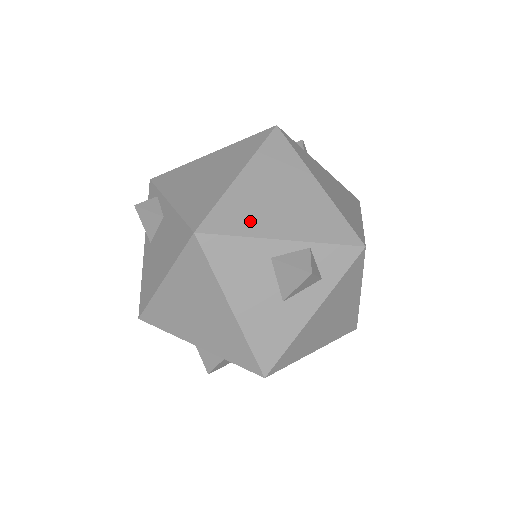
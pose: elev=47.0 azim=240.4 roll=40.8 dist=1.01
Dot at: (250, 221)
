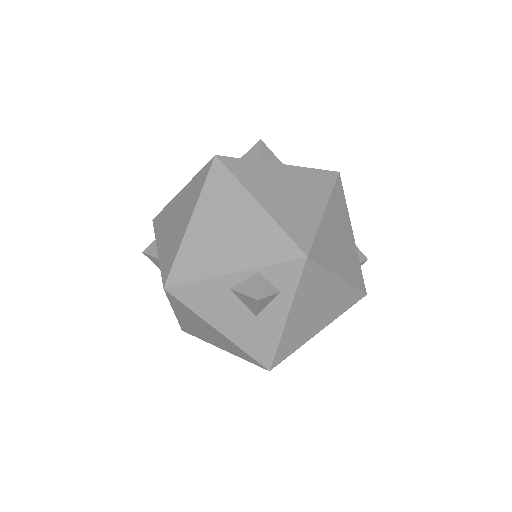
Dot at: (204, 264)
